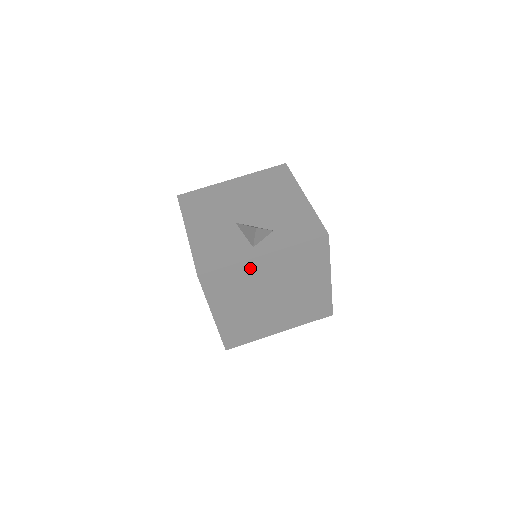
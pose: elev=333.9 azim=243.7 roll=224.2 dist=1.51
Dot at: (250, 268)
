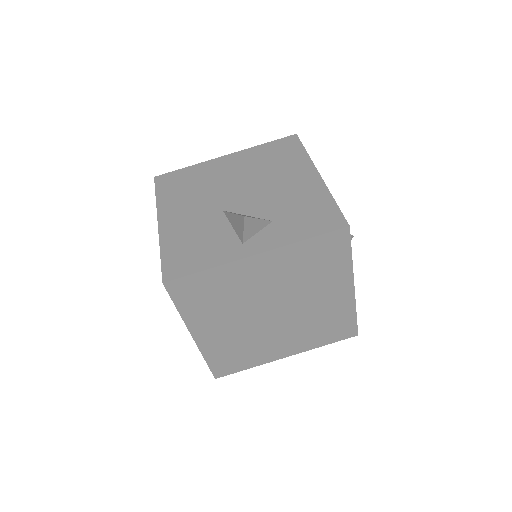
Dot at: (238, 273)
